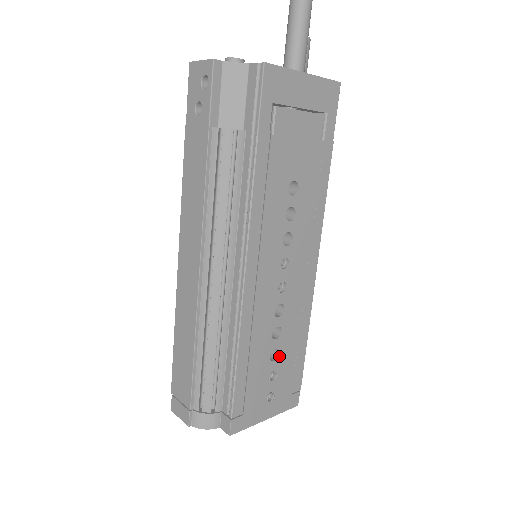
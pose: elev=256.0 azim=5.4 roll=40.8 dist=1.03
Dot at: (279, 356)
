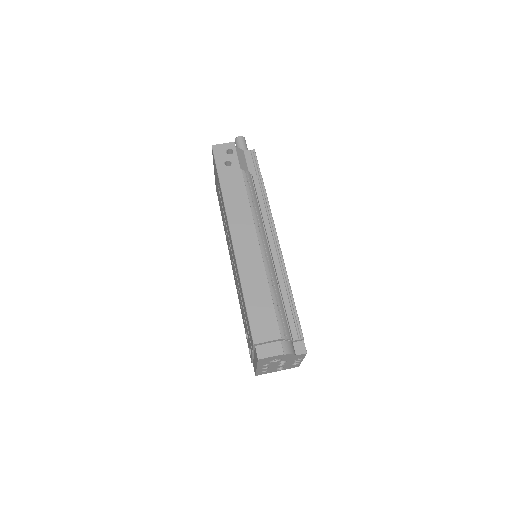
Dot at: occluded
